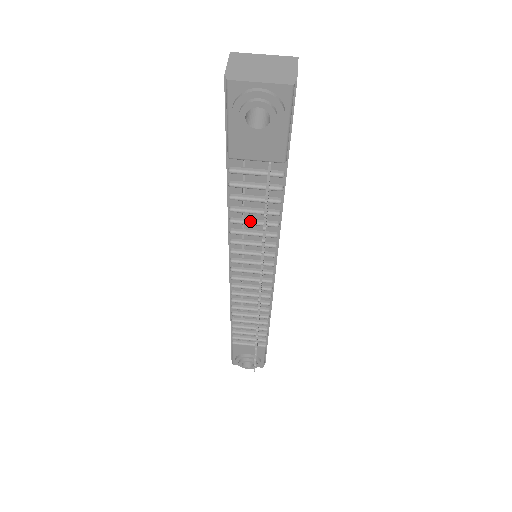
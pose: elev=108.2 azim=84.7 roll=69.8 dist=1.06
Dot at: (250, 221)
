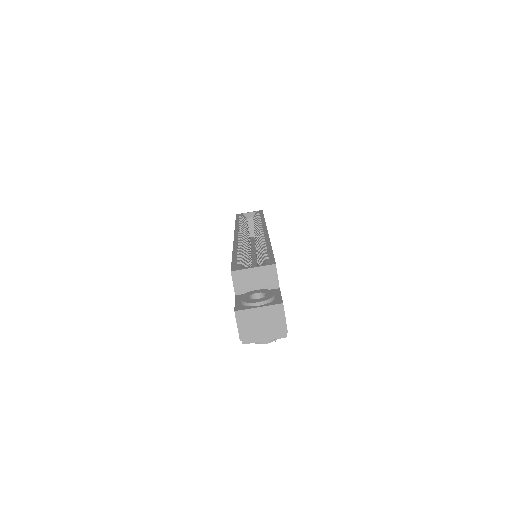
Dot at: occluded
